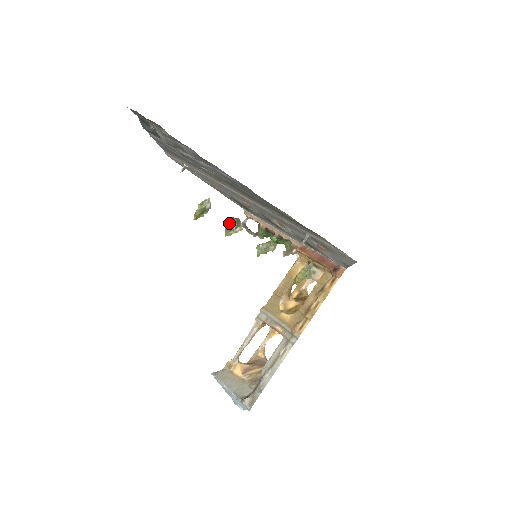
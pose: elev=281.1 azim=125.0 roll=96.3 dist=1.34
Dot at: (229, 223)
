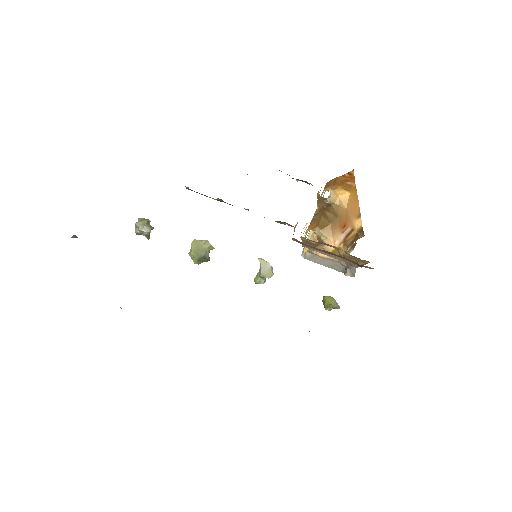
Dot at: (198, 264)
